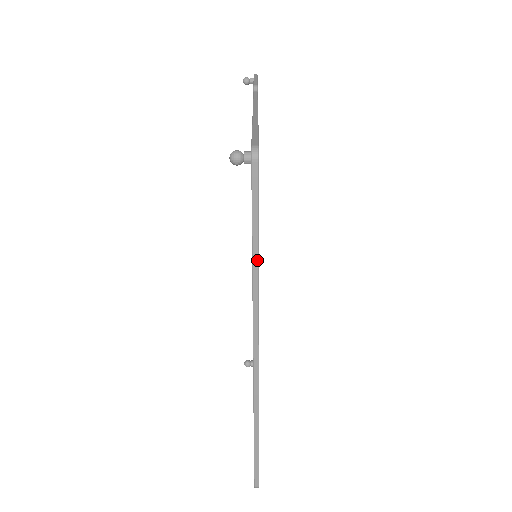
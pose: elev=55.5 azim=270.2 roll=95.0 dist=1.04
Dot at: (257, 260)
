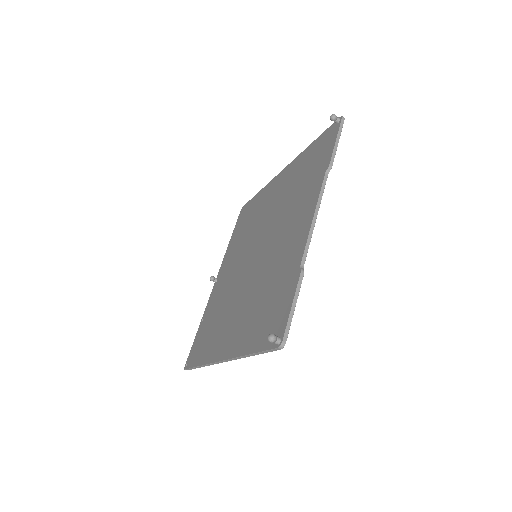
Dot at: occluded
